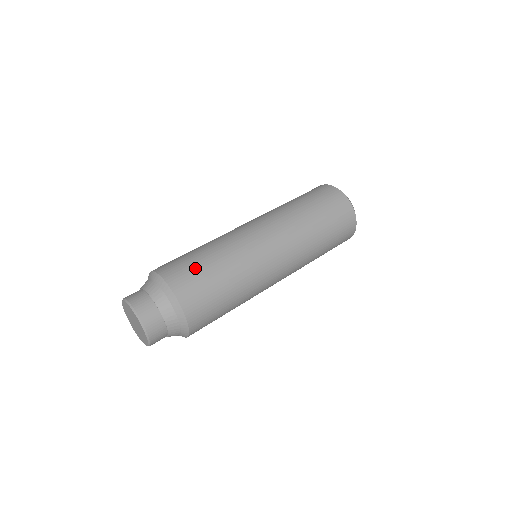
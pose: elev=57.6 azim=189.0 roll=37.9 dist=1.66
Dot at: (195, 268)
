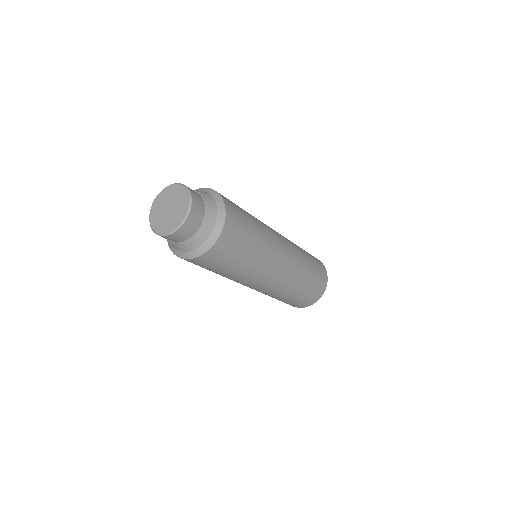
Dot at: (240, 209)
